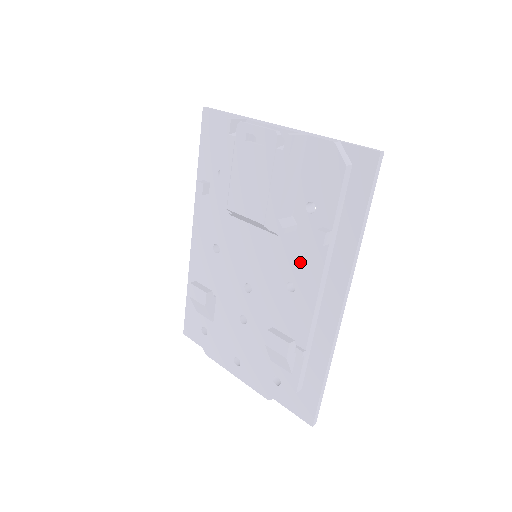
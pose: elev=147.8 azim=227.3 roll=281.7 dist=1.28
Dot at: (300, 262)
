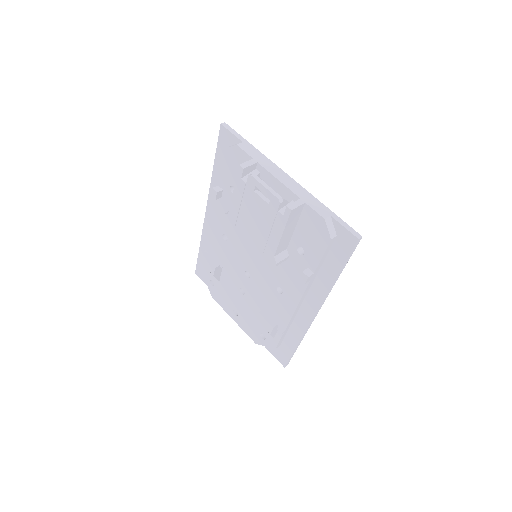
Dot at: (288, 279)
